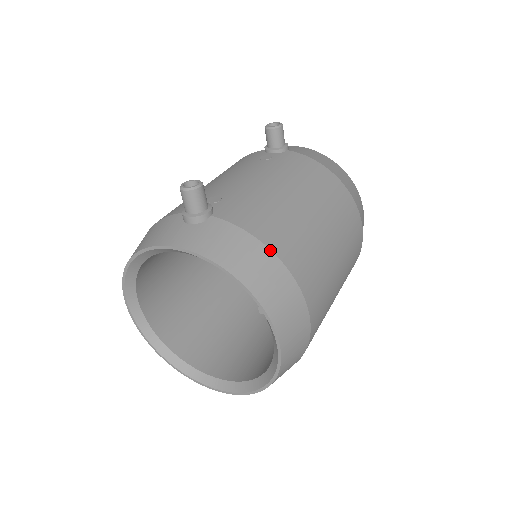
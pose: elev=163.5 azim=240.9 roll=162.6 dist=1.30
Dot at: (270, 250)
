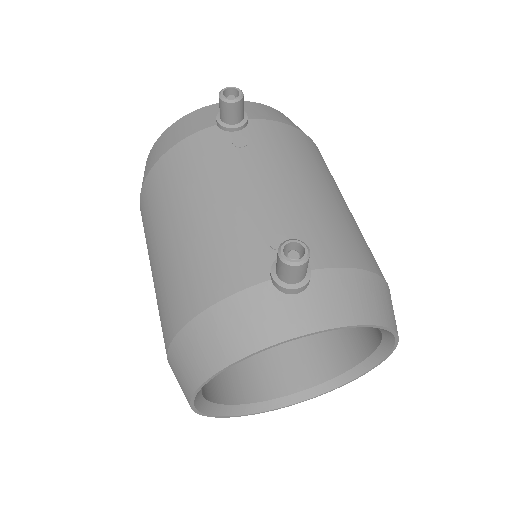
Dot at: (373, 273)
